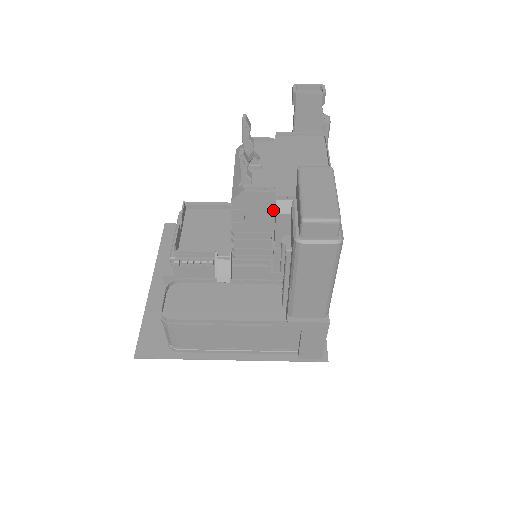
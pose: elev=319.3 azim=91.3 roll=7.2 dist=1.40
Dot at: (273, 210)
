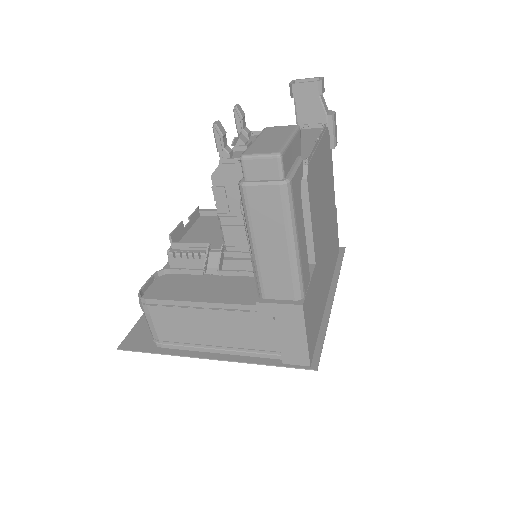
Dot at: occluded
